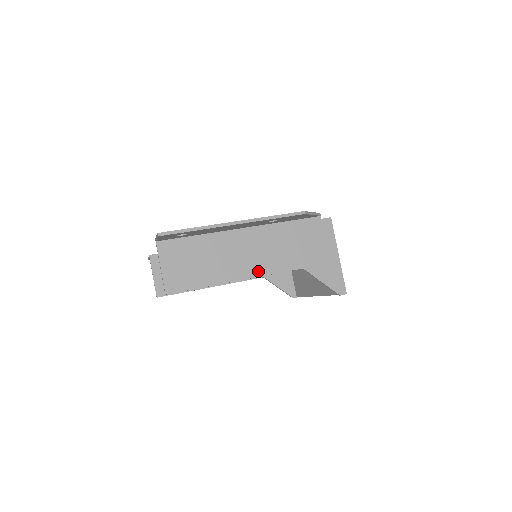
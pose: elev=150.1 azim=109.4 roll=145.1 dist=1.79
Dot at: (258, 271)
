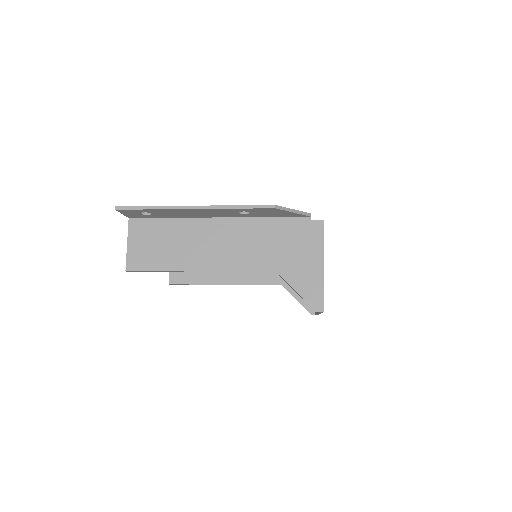
Dot at: (224, 265)
